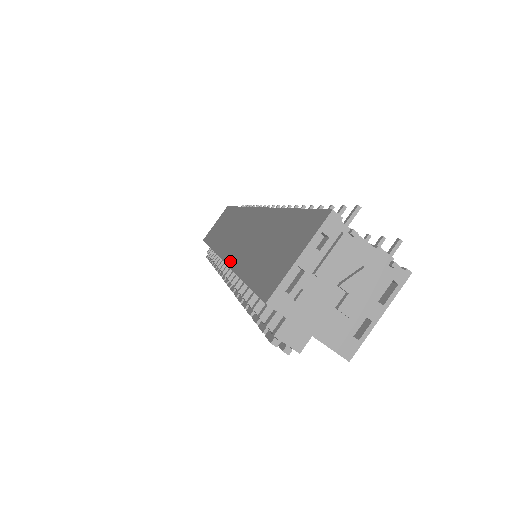
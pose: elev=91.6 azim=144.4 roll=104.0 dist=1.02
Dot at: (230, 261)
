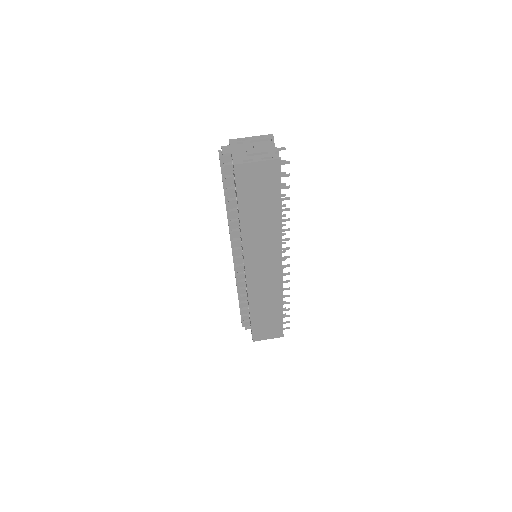
Dot at: occluded
